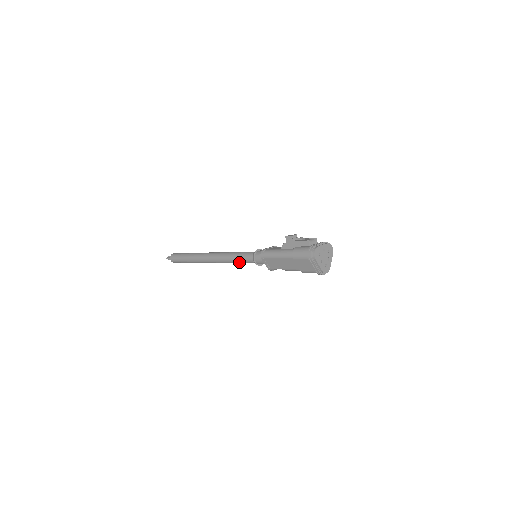
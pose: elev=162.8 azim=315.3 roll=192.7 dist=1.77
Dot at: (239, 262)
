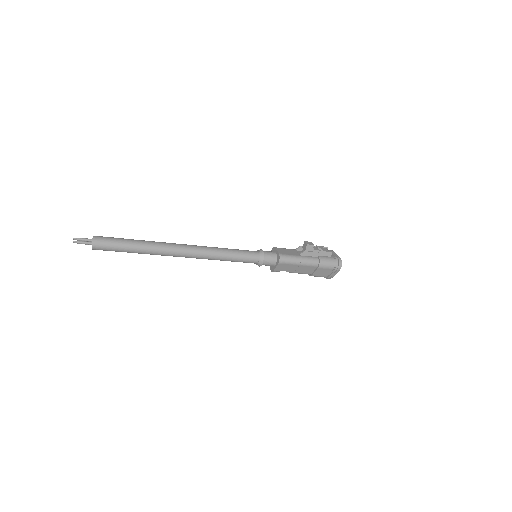
Dot at: (233, 261)
